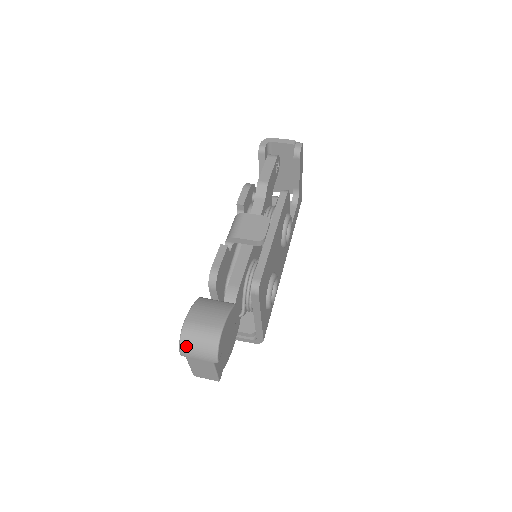
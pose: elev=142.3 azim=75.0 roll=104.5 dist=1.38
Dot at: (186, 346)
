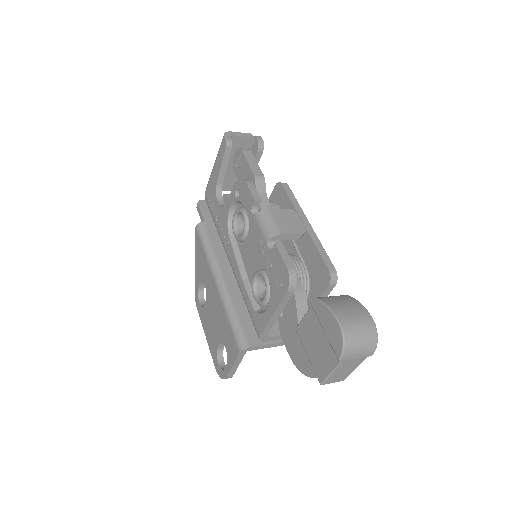
Dot at: (350, 348)
